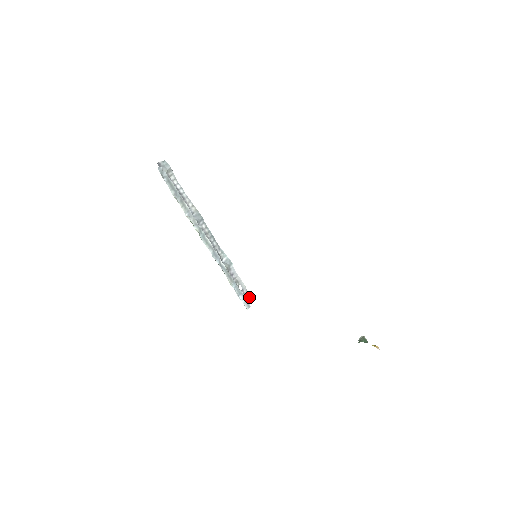
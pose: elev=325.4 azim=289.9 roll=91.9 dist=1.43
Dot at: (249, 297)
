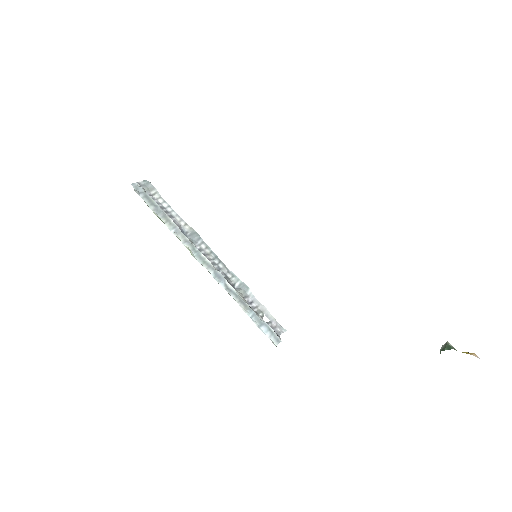
Dot at: (282, 332)
